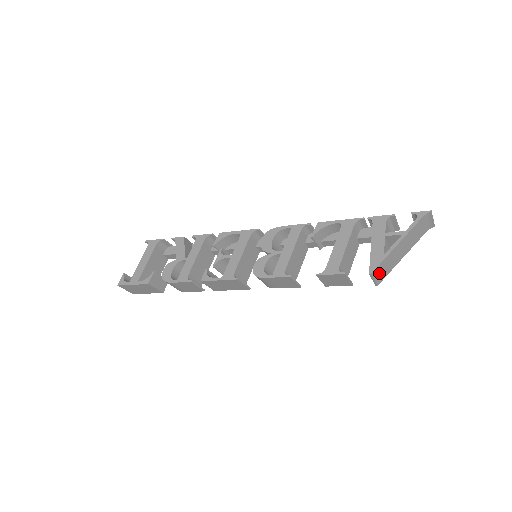
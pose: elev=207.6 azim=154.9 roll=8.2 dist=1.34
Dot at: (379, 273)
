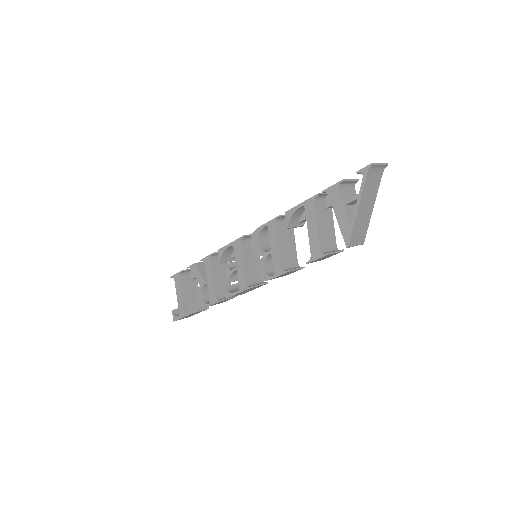
Dot at: (357, 238)
